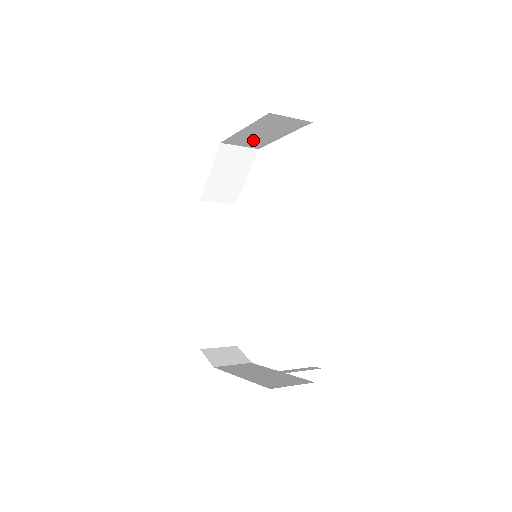
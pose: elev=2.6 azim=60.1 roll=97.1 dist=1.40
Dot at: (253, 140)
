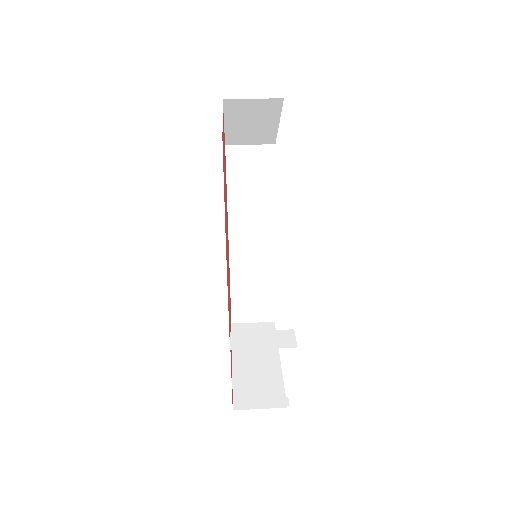
Dot at: occluded
